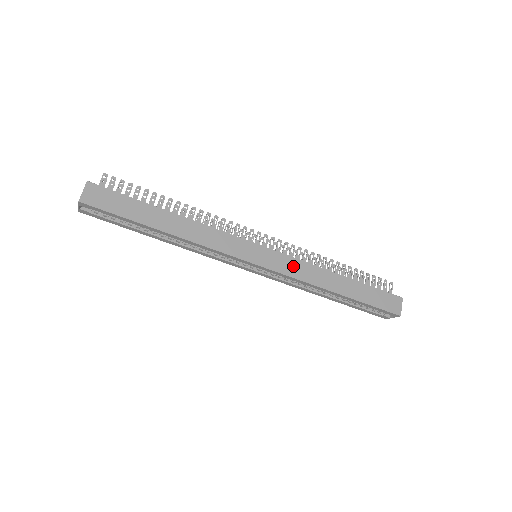
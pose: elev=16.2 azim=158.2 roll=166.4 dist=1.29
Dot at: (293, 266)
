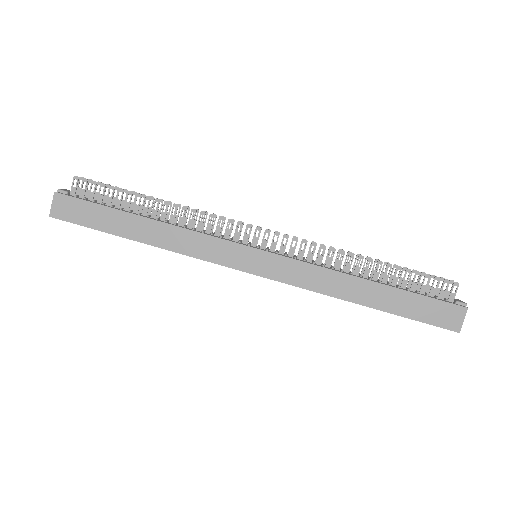
Dot at: (298, 272)
